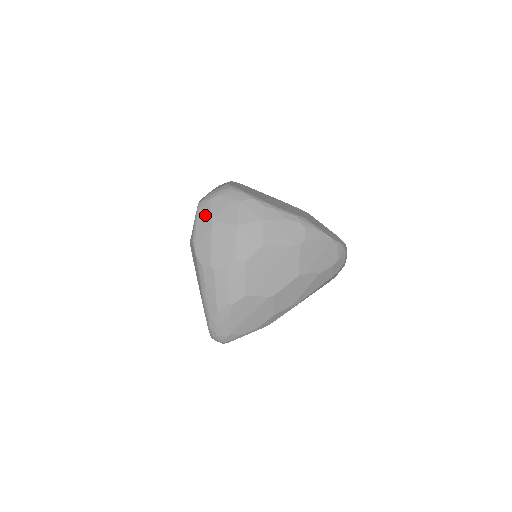
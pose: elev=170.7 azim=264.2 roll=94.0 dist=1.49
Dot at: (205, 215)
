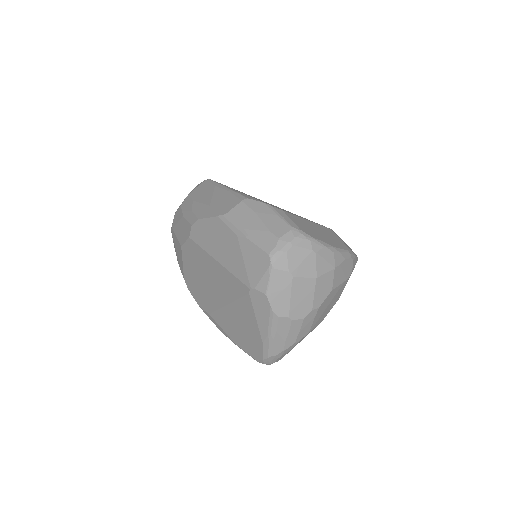
Dot at: (284, 270)
